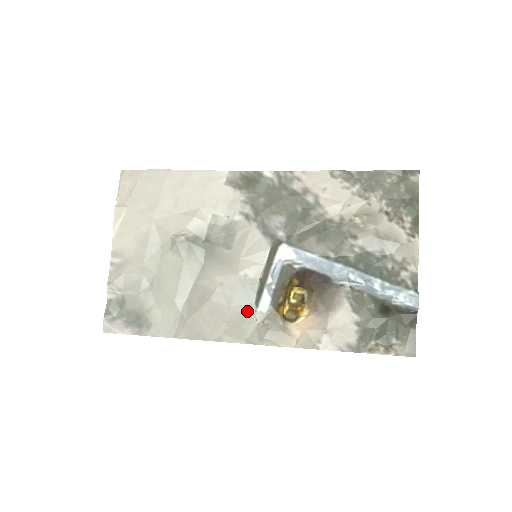
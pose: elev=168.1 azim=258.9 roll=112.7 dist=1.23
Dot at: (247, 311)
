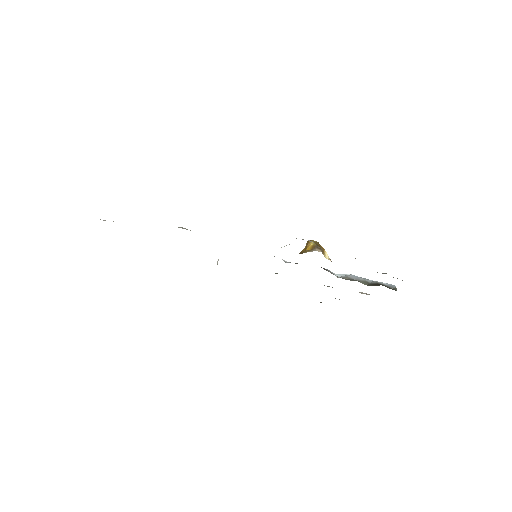
Dot at: occluded
